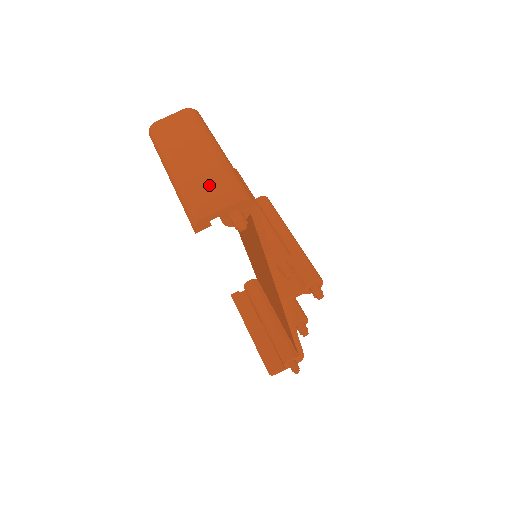
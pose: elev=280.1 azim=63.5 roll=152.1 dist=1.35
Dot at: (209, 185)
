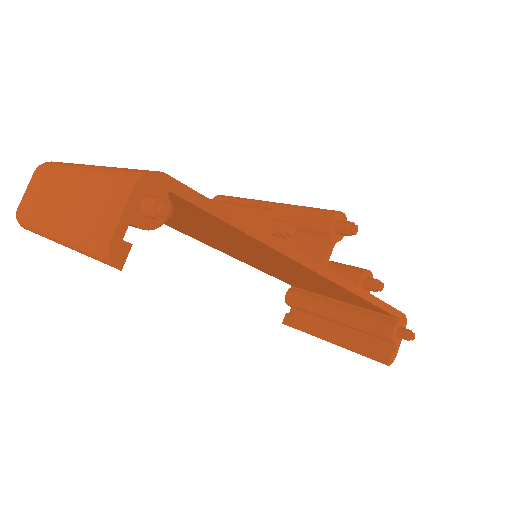
Dot at: (95, 205)
